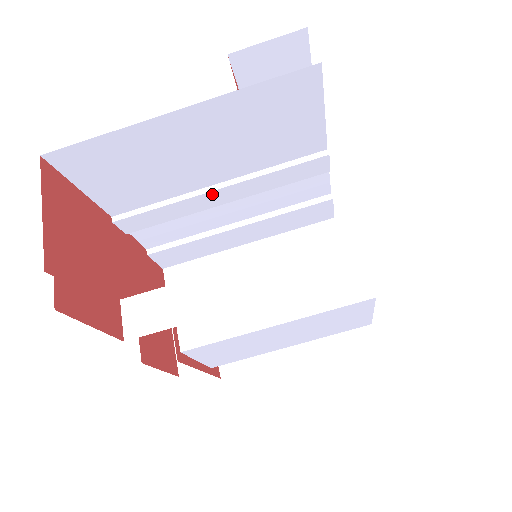
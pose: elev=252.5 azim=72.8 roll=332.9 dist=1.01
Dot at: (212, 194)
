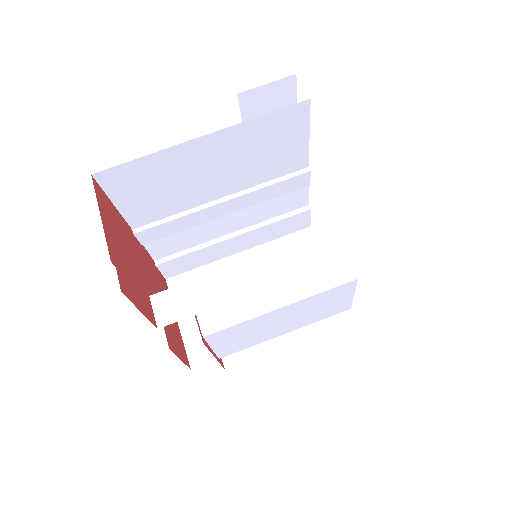
Dot at: (218, 206)
